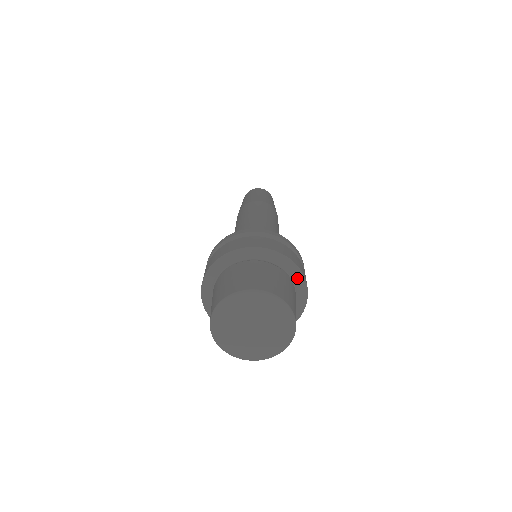
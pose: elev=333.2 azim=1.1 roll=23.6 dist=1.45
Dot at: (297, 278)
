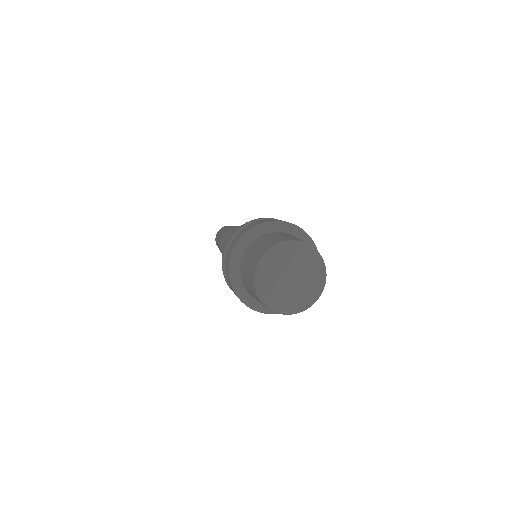
Dot at: occluded
